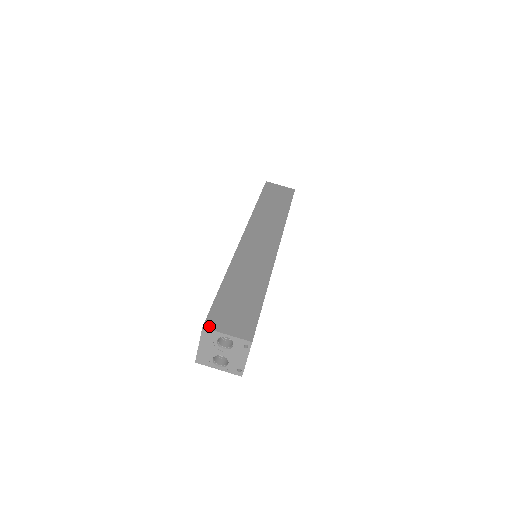
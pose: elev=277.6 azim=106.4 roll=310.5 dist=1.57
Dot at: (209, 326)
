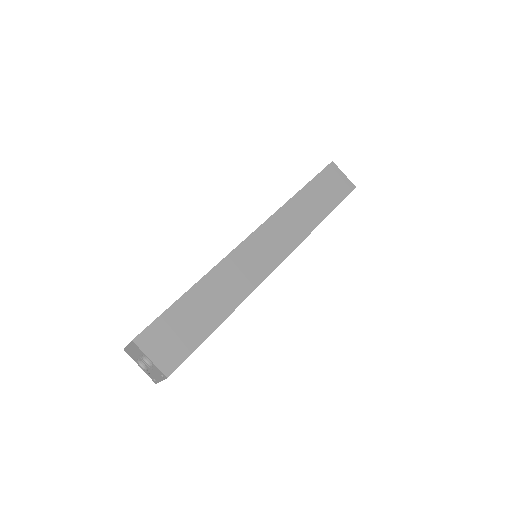
Dot at: (139, 342)
